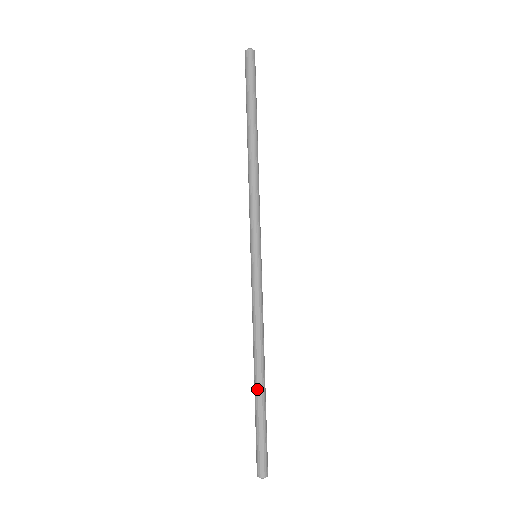
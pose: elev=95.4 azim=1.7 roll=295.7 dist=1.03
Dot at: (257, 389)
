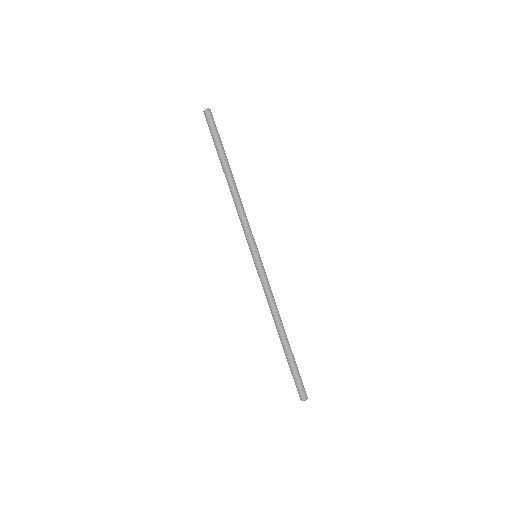
Dot at: (287, 344)
